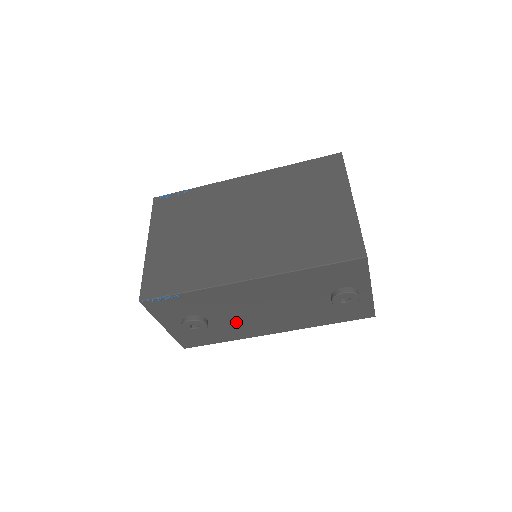
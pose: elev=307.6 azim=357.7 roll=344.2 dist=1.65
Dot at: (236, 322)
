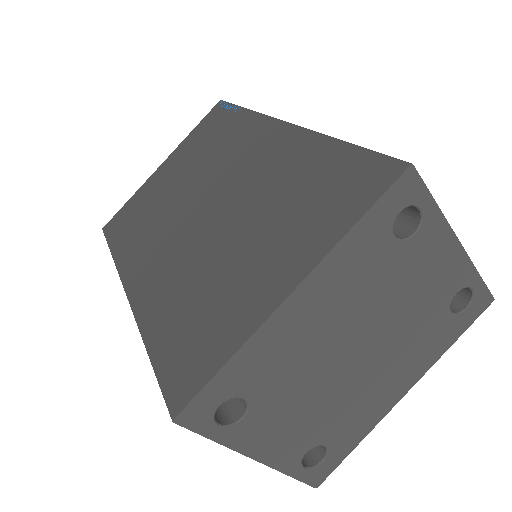
Dot at: occluded
